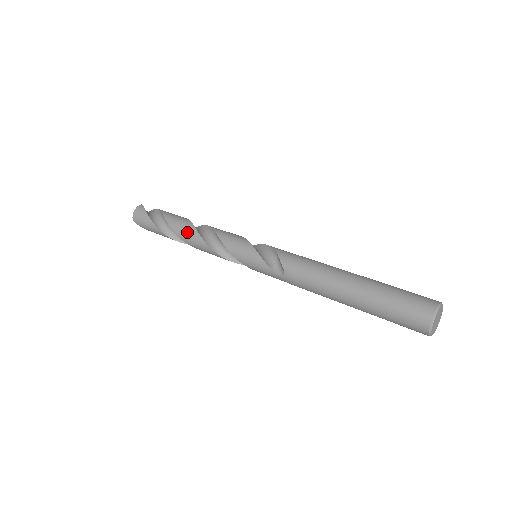
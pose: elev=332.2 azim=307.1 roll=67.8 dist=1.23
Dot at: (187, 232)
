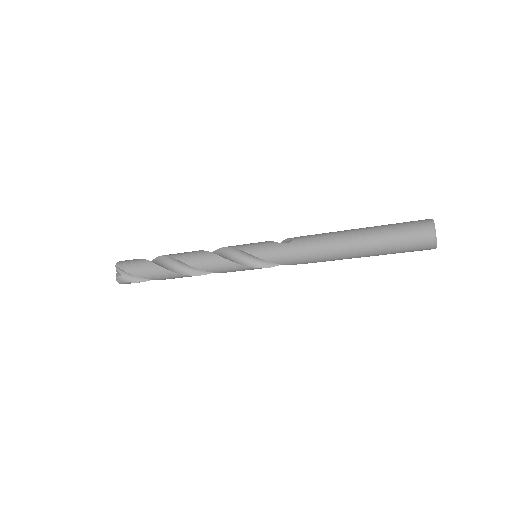
Dot at: (184, 252)
